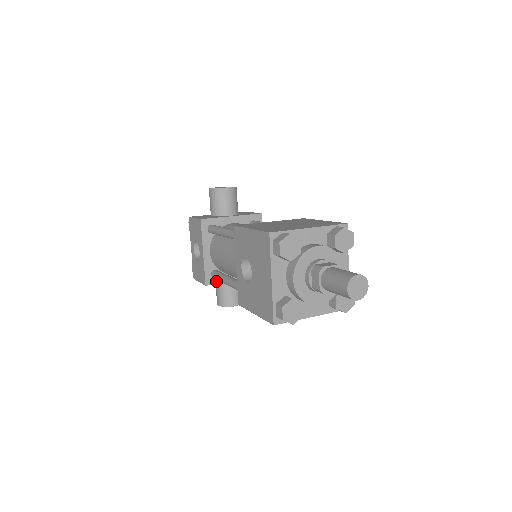
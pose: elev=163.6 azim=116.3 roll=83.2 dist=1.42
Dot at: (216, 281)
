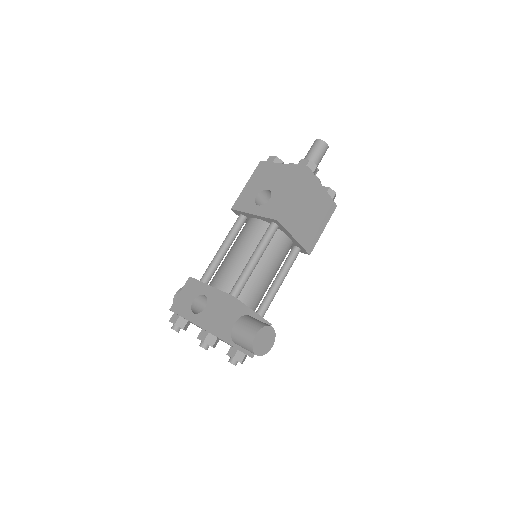
Dot at: (238, 301)
